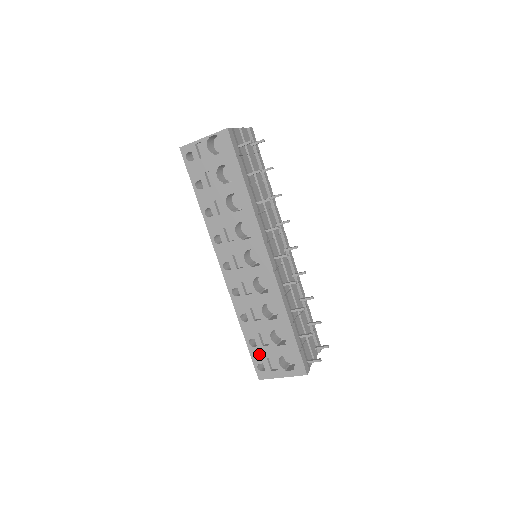
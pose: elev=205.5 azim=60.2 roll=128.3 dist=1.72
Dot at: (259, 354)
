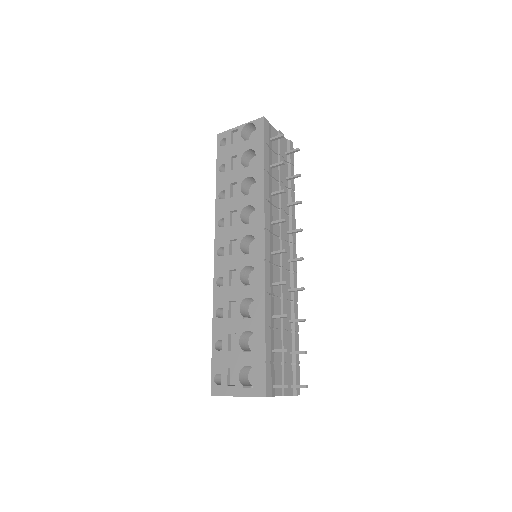
Dot at: (221, 361)
